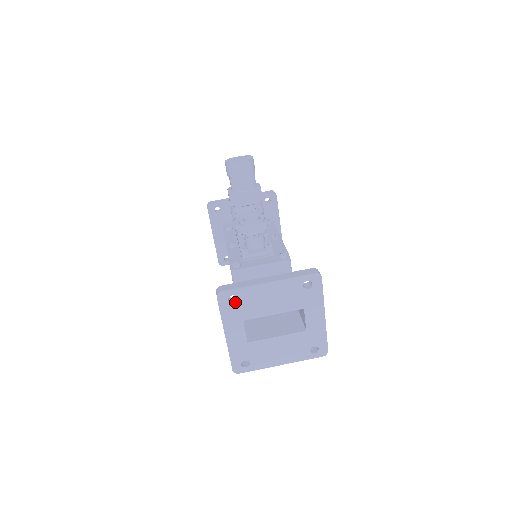
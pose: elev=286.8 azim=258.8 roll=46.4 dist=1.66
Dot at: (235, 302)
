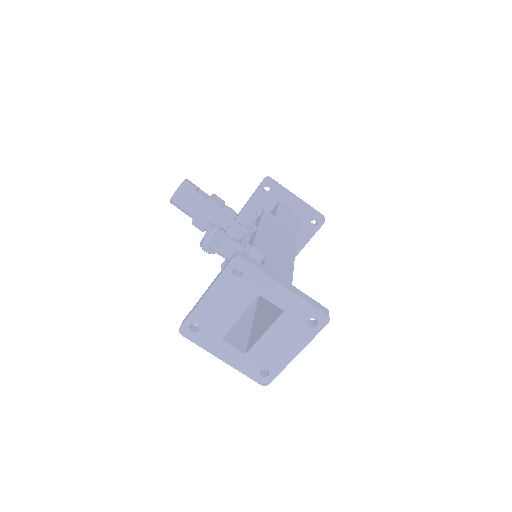
Dot at: (198, 329)
